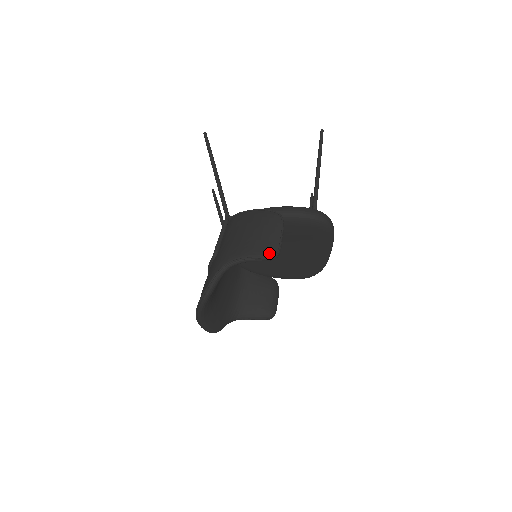
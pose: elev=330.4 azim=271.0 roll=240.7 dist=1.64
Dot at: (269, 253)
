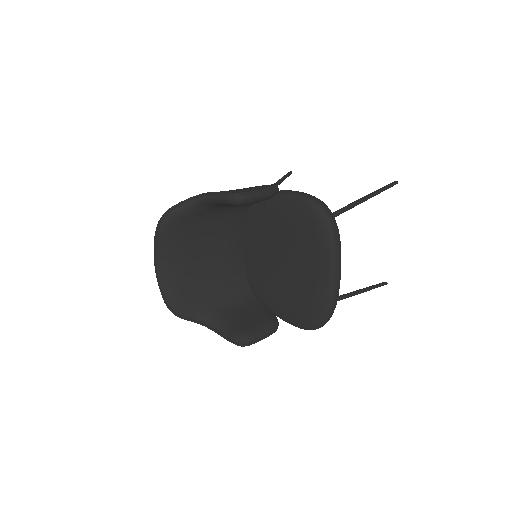
Dot at: (233, 193)
